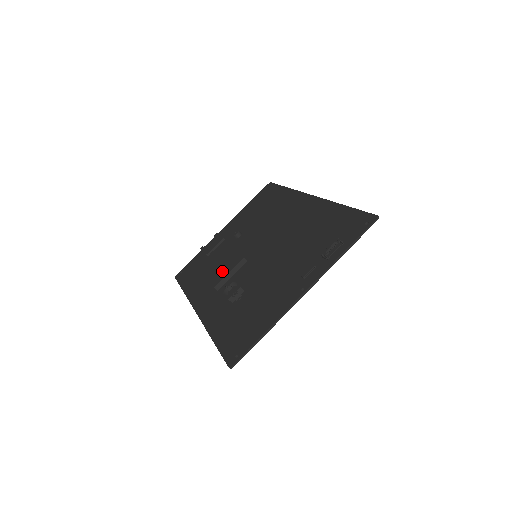
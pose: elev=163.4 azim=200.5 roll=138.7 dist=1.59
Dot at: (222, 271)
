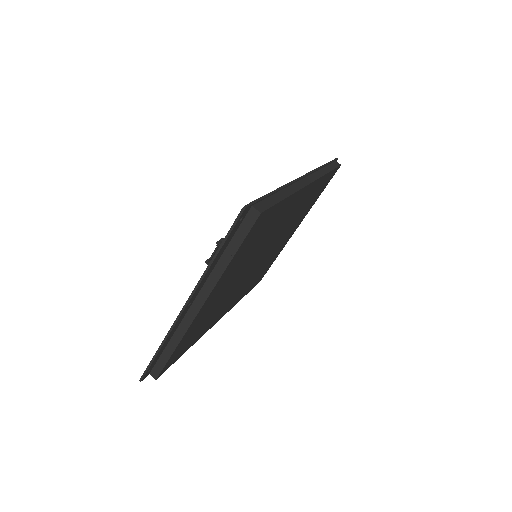
Dot at: occluded
